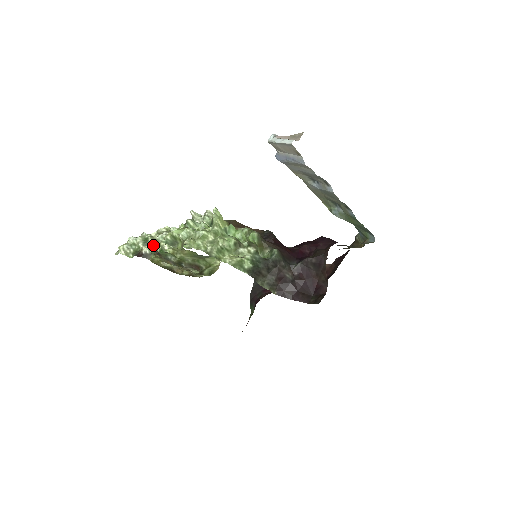
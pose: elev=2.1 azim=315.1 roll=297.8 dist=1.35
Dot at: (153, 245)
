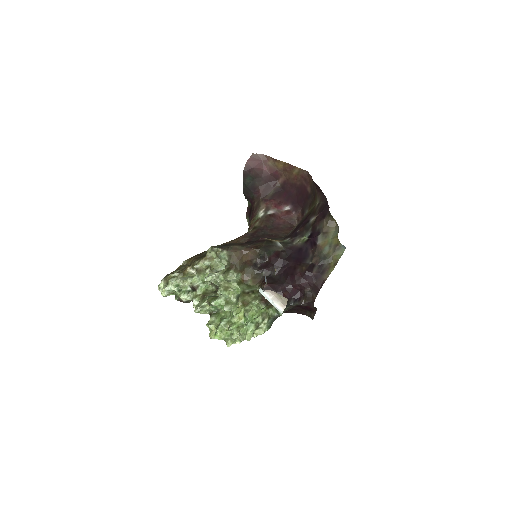
Dot at: (187, 295)
